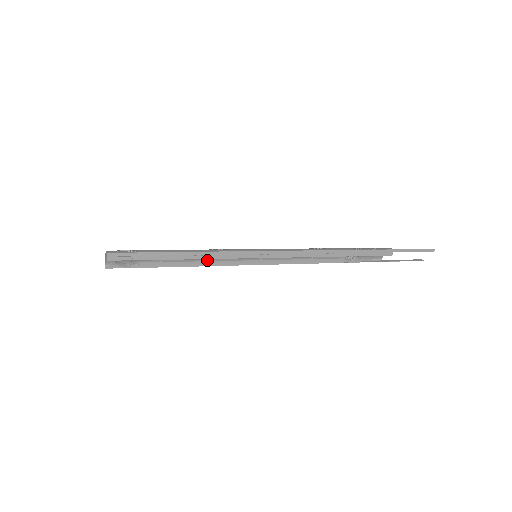
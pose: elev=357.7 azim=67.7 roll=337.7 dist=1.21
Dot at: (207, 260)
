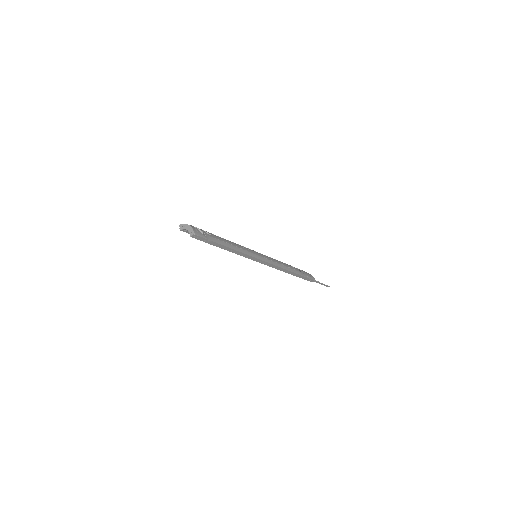
Dot at: occluded
